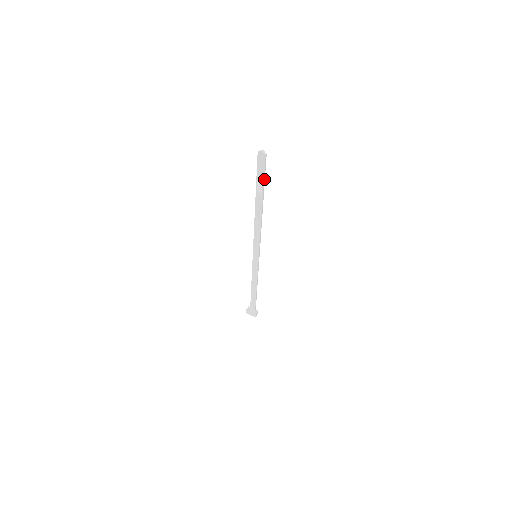
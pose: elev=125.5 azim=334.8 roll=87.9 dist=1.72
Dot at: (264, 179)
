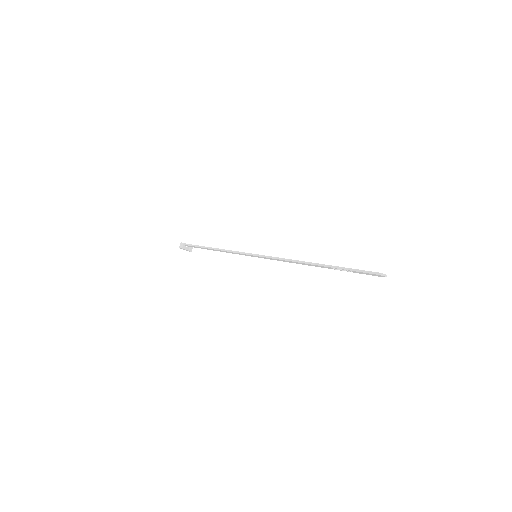
Dot at: occluded
